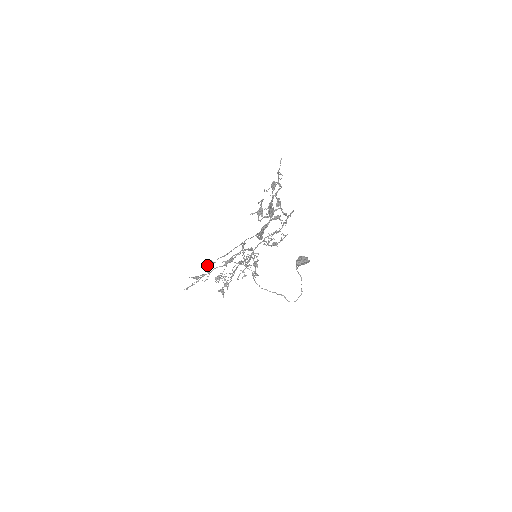
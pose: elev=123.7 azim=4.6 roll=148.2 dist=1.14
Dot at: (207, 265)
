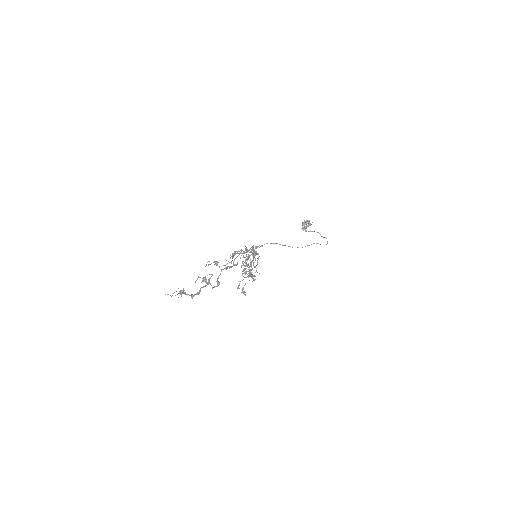
Dot at: occluded
